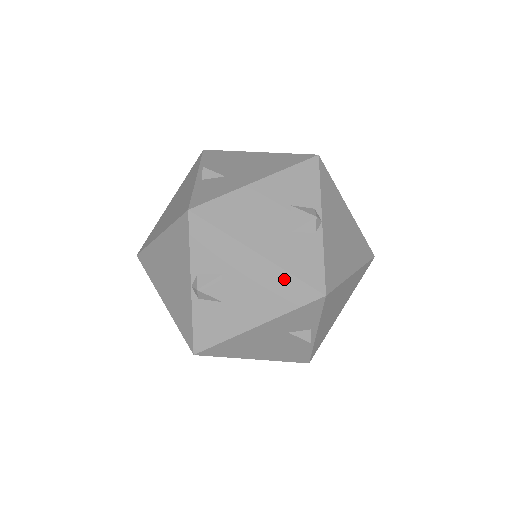
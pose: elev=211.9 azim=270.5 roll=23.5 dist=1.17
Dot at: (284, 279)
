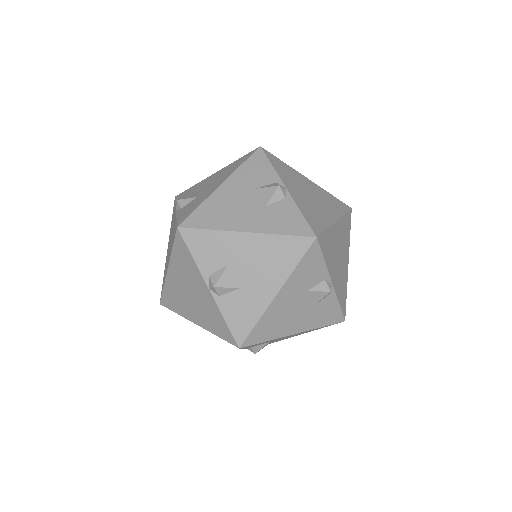
Dot at: (233, 164)
